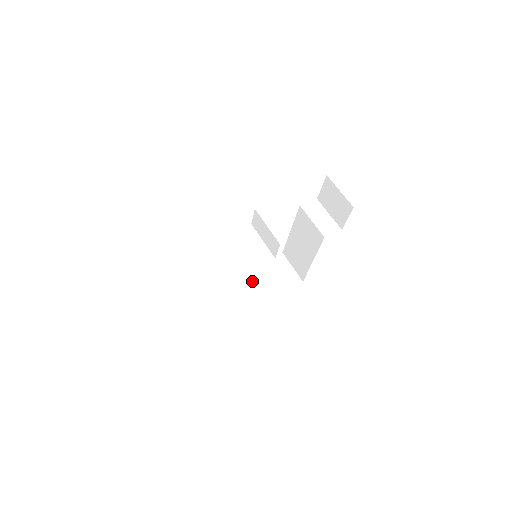
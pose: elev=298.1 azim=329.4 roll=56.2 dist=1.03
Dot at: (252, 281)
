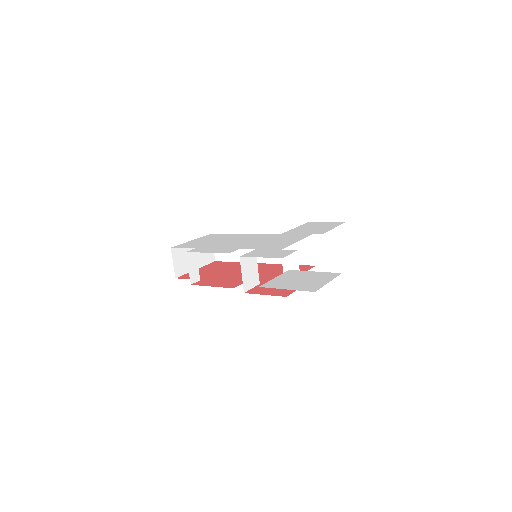
Dot at: occluded
